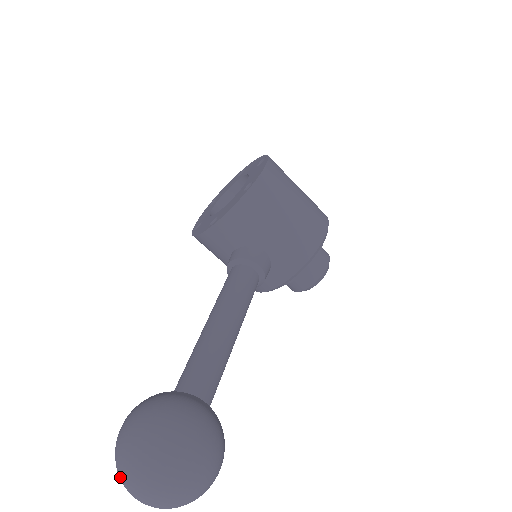
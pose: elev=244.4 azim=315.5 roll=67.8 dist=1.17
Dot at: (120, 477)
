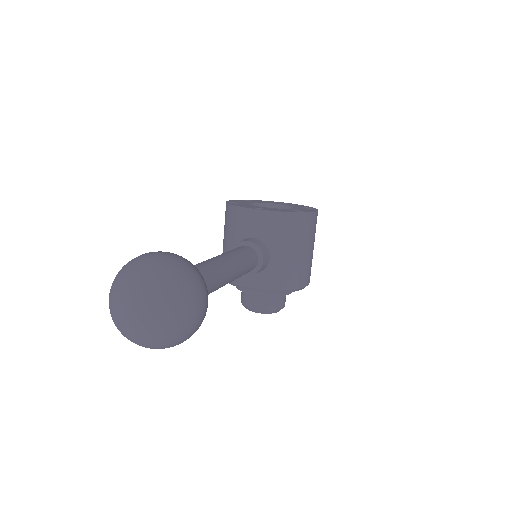
Dot at: (125, 281)
